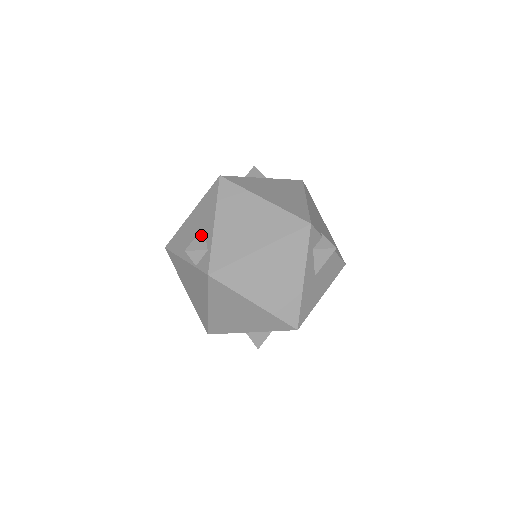
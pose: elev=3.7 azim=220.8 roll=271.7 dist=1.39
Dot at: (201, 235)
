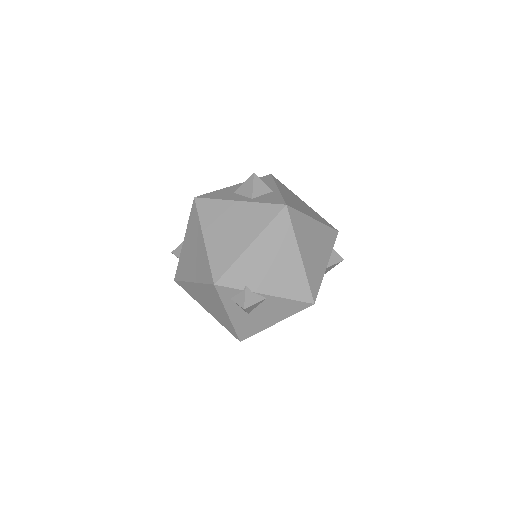
Dot at: occluded
